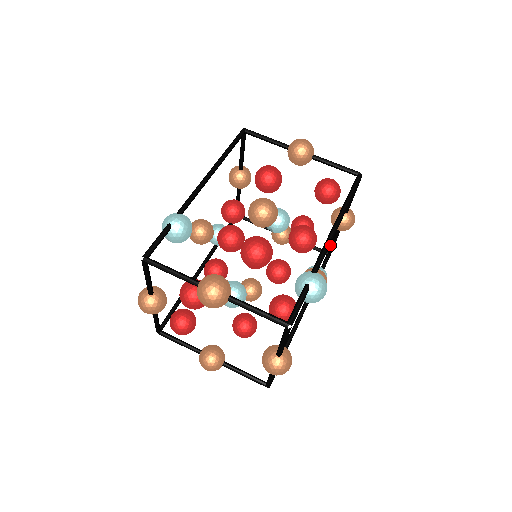
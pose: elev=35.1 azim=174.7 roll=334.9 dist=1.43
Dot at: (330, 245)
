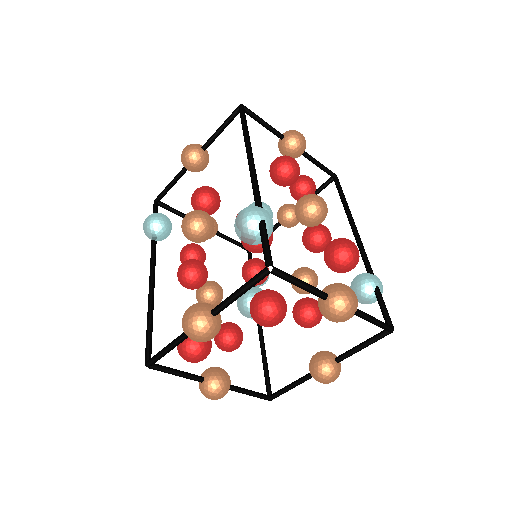
Dot at: occluded
